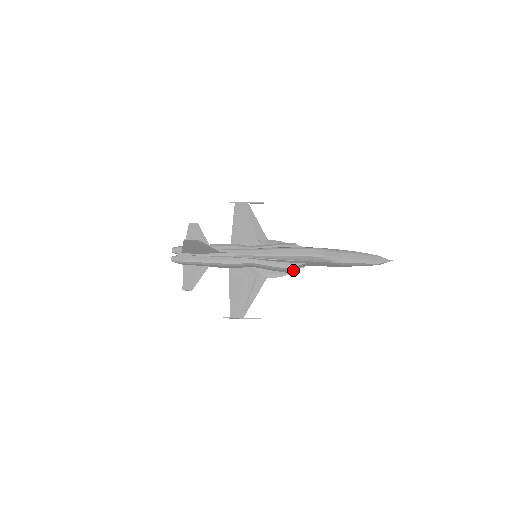
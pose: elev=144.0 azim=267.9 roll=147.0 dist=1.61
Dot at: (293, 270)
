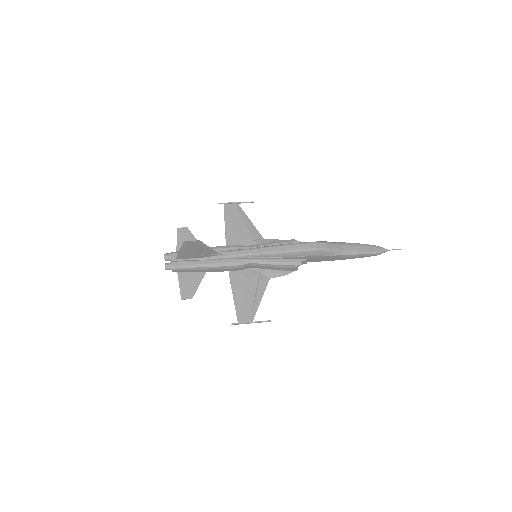
Dot at: (297, 267)
